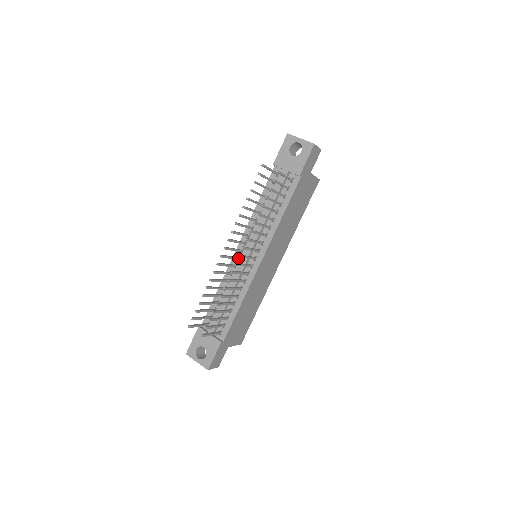
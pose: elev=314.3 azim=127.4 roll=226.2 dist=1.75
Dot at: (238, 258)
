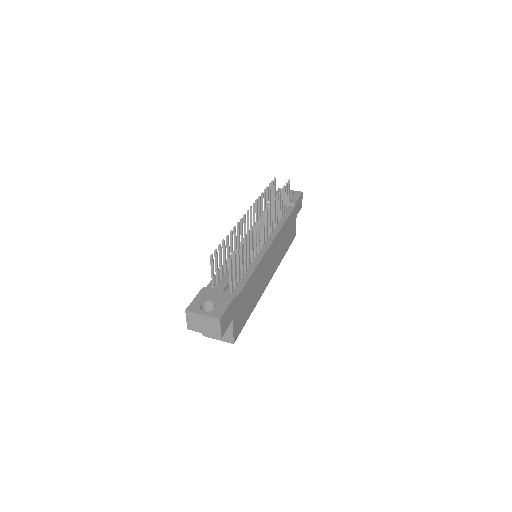
Dot at: occluded
